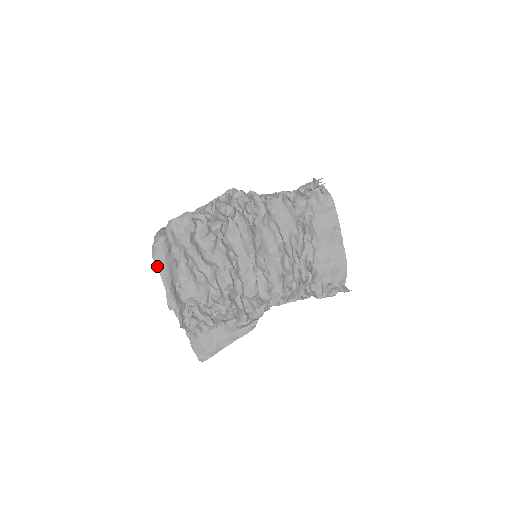
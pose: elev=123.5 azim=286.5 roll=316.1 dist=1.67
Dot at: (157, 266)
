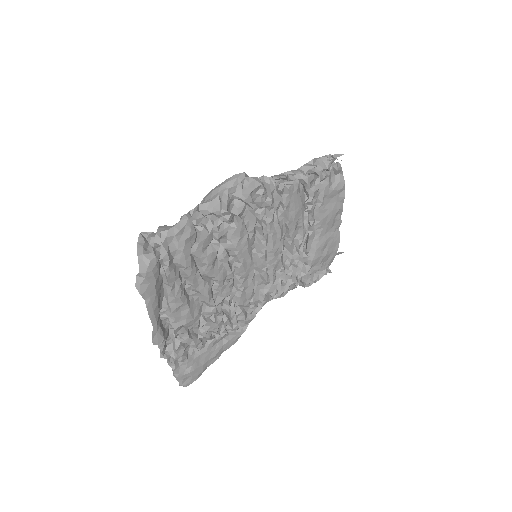
Dot at: (143, 298)
